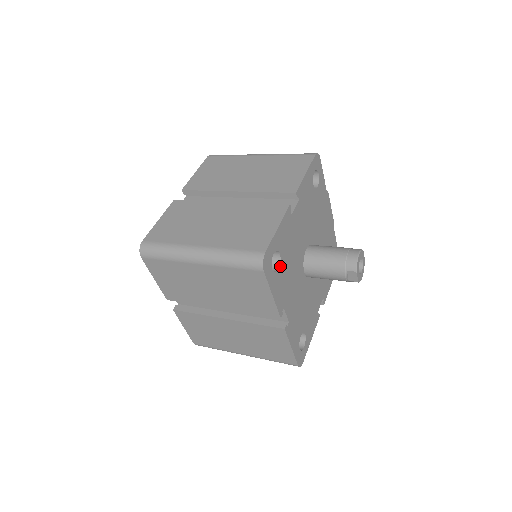
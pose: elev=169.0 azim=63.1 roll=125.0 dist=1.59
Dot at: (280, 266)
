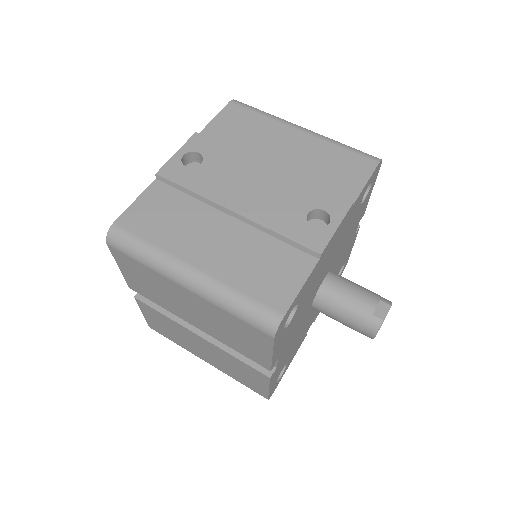
Dot at: (287, 363)
